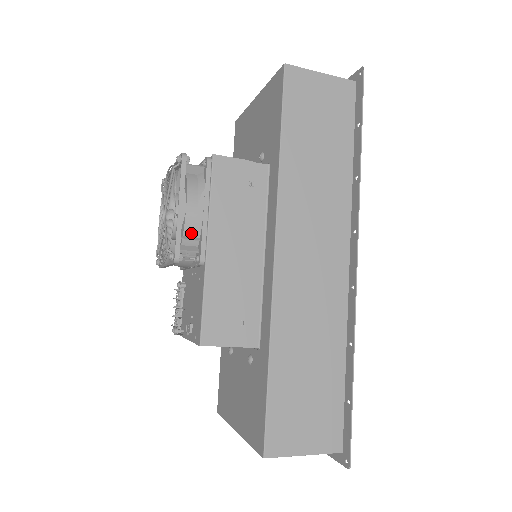
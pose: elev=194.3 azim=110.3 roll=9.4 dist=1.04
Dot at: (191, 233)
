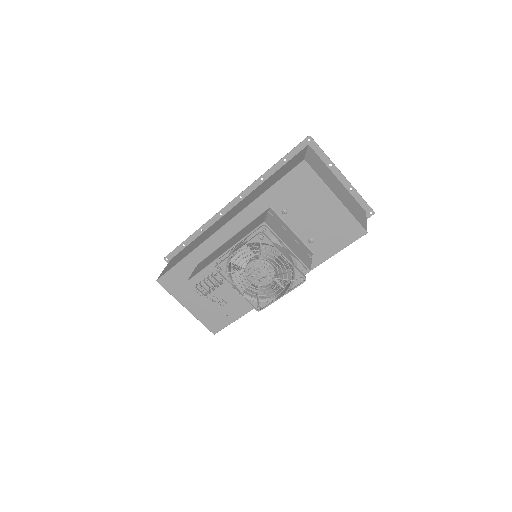
Dot at: (270, 296)
